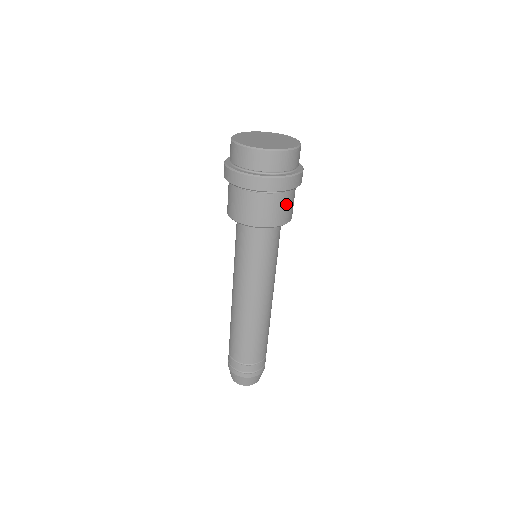
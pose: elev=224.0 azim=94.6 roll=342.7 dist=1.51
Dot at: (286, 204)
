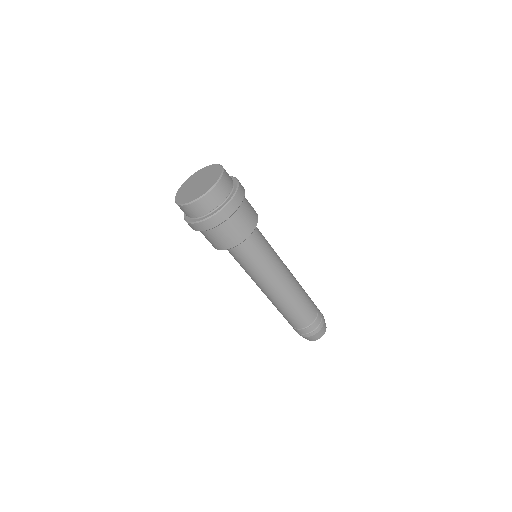
Dot at: (229, 231)
